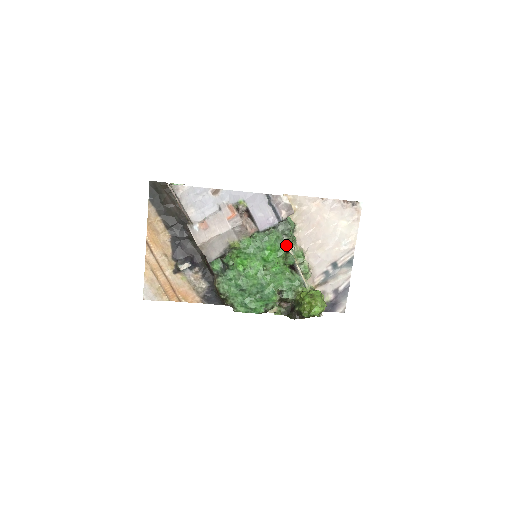
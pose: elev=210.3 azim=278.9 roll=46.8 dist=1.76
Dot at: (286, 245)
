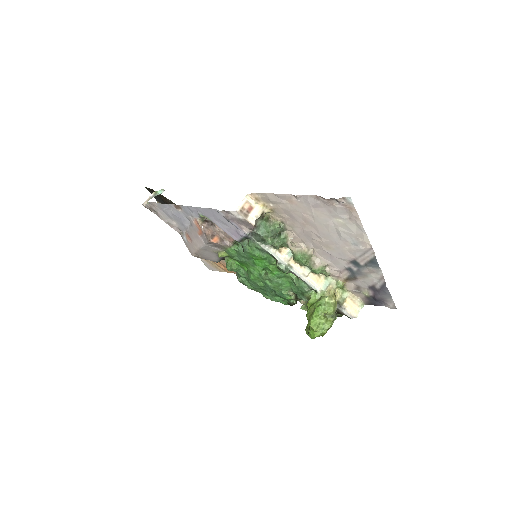
Dot at: (271, 254)
